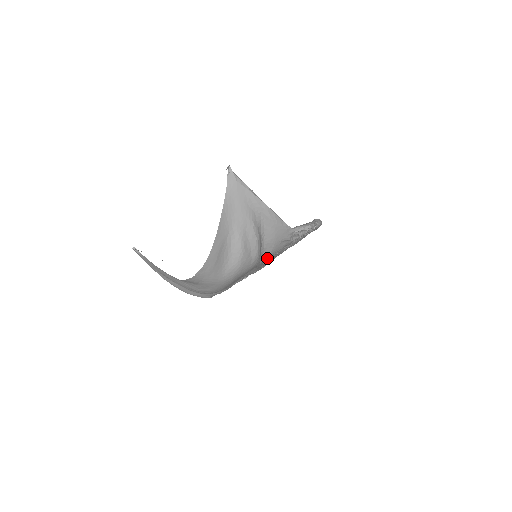
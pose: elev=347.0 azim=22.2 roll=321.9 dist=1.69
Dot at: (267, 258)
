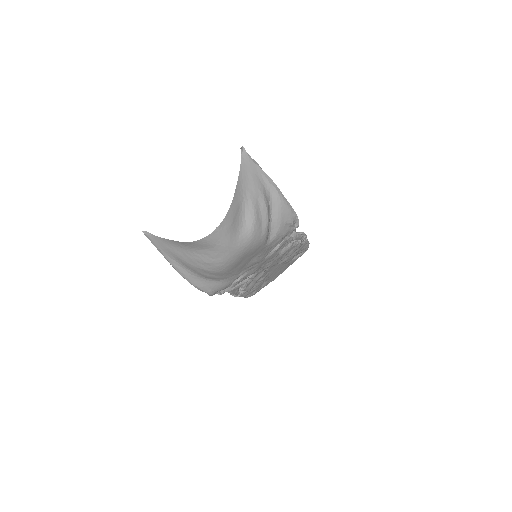
Dot at: (272, 242)
